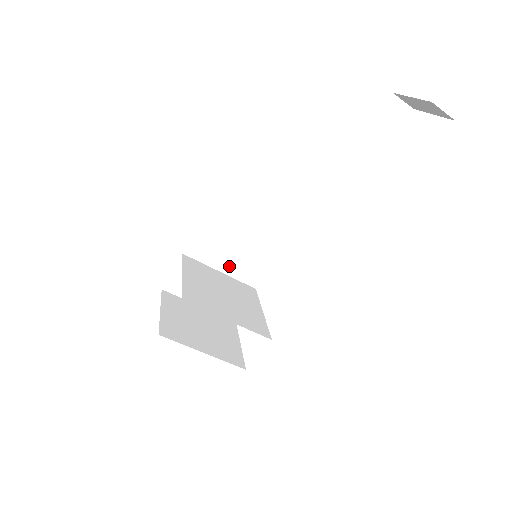
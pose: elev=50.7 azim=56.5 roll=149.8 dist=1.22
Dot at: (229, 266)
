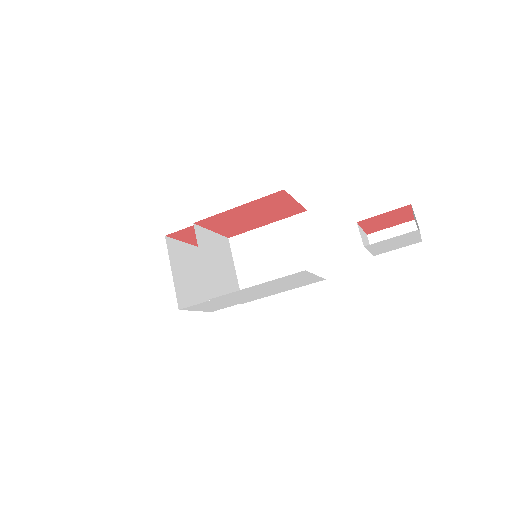
Dot at: (243, 272)
